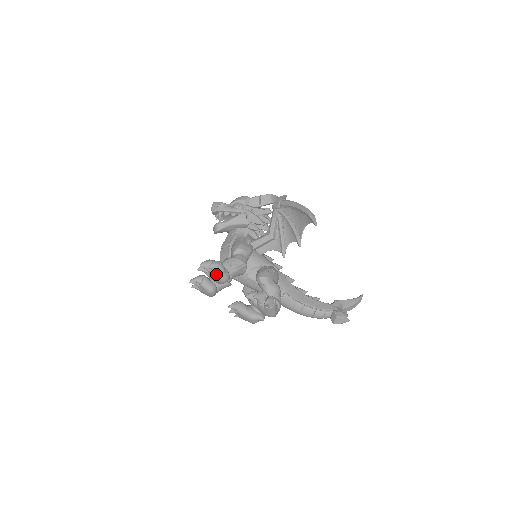
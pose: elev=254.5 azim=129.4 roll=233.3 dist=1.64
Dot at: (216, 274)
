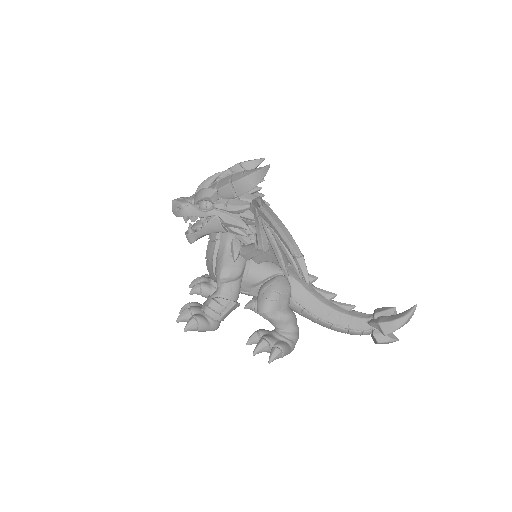
Dot at: (199, 331)
